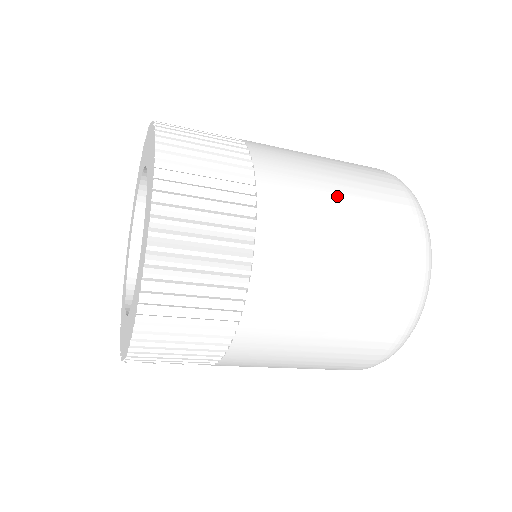
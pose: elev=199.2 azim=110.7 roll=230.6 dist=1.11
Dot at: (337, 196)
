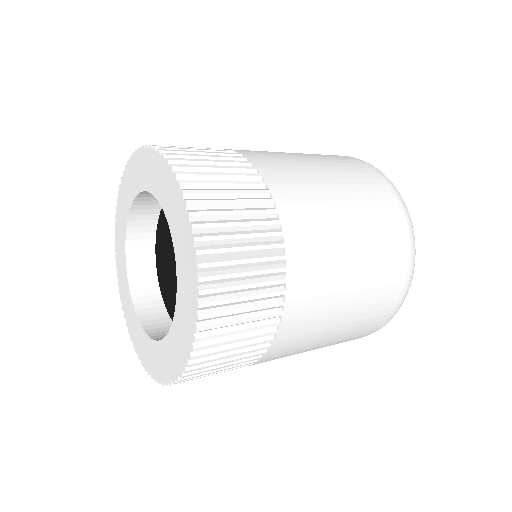
Dot at: (339, 322)
